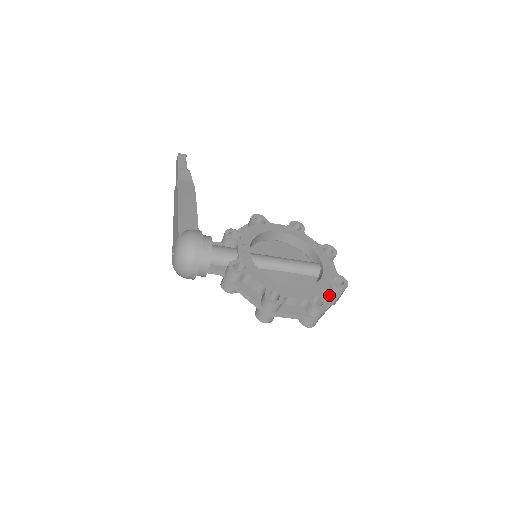
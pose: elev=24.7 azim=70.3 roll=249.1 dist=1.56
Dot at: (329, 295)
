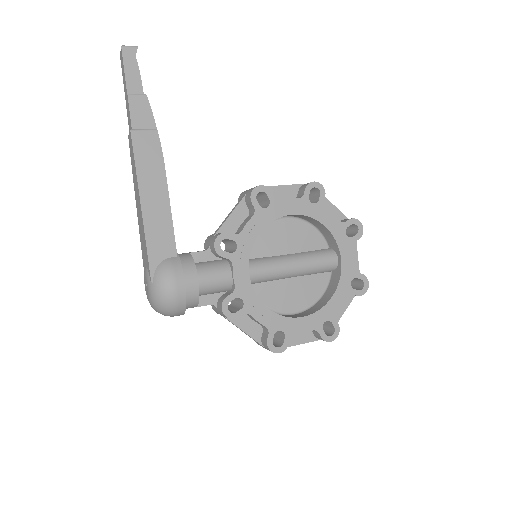
Dot at: occluded
